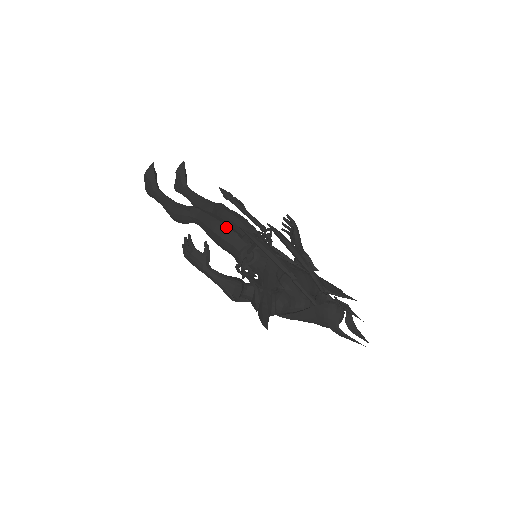
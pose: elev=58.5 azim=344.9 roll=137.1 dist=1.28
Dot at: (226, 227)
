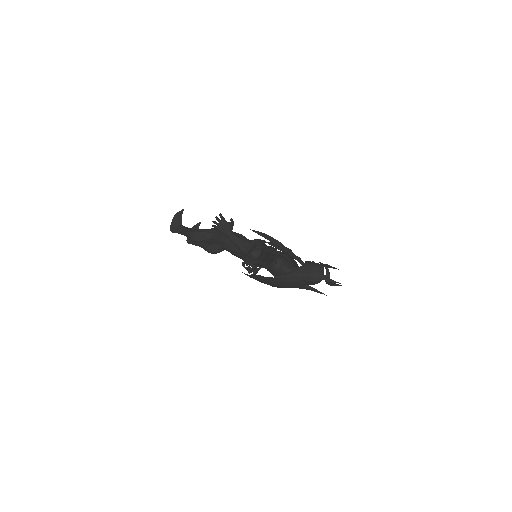
Dot at: (238, 234)
